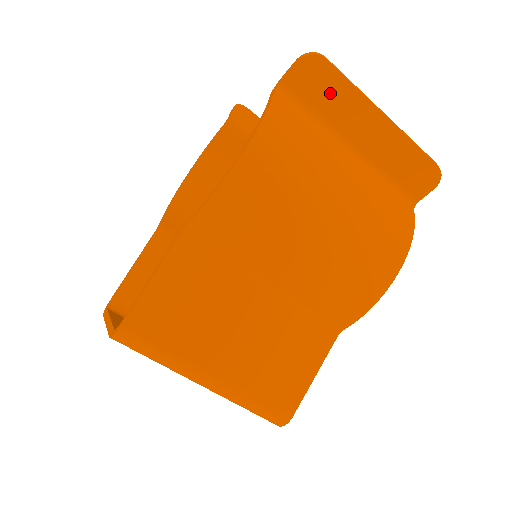
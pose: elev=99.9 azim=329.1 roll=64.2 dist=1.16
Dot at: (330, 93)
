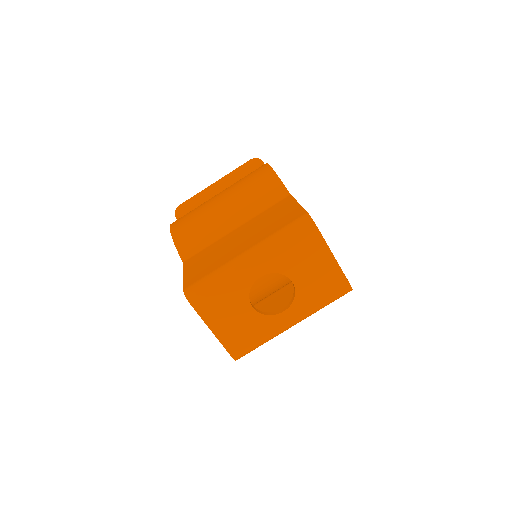
Dot at: (194, 205)
